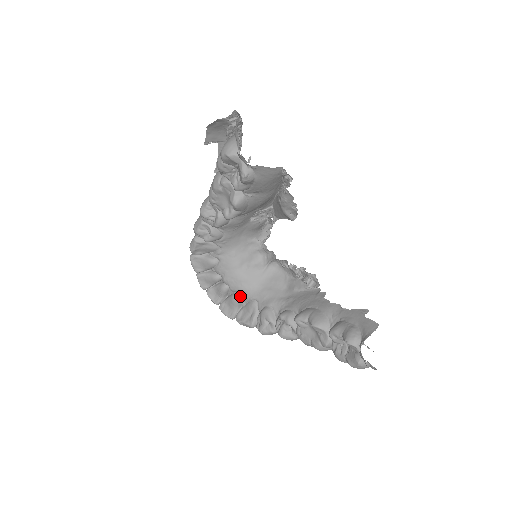
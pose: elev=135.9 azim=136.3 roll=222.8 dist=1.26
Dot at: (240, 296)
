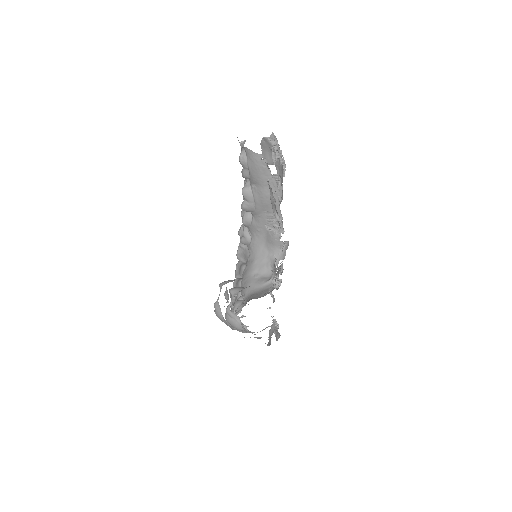
Dot at: (242, 298)
